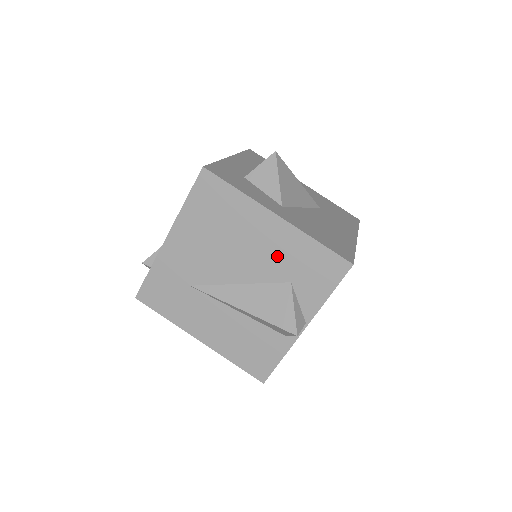
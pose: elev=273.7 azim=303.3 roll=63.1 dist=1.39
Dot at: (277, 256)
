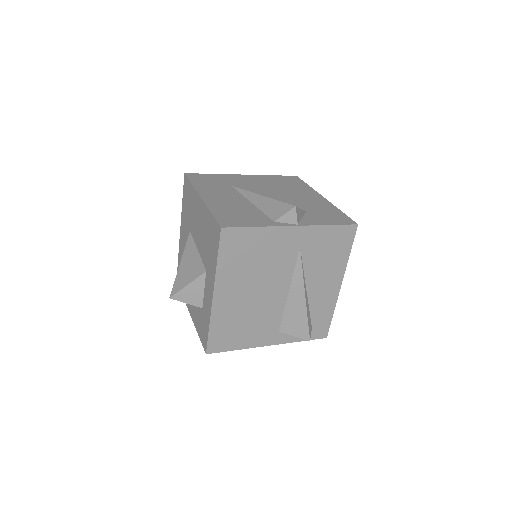
Dot at: (308, 203)
